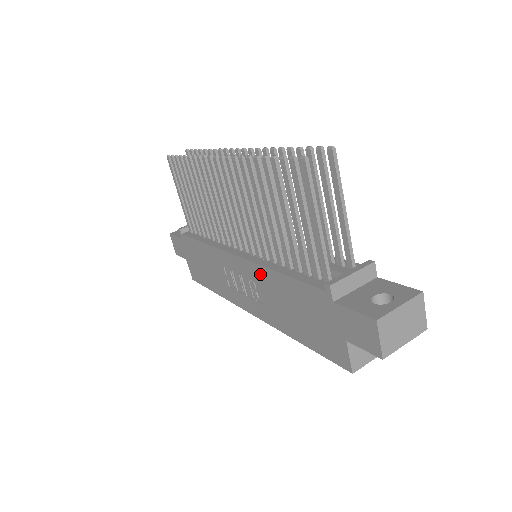
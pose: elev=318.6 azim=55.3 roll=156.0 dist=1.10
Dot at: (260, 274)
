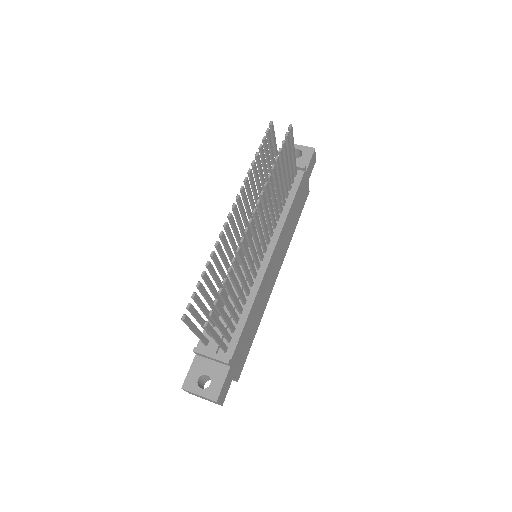
Dot at: occluded
